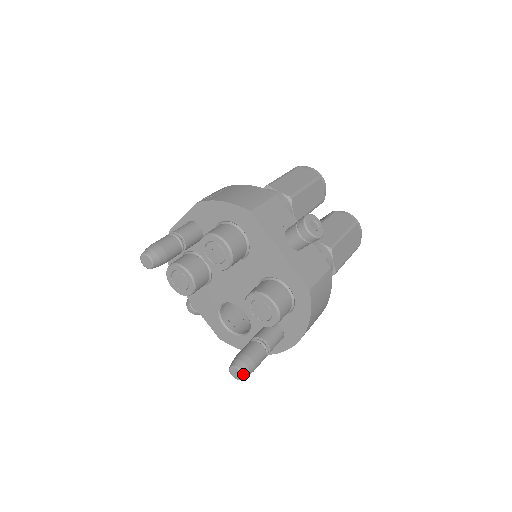
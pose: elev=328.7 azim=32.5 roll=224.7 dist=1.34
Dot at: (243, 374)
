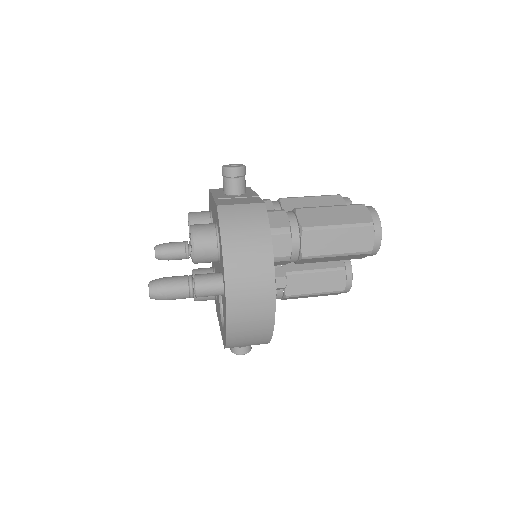
Dot at: (149, 284)
